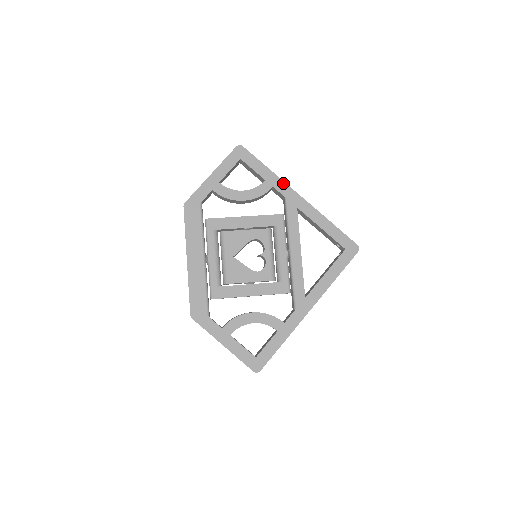
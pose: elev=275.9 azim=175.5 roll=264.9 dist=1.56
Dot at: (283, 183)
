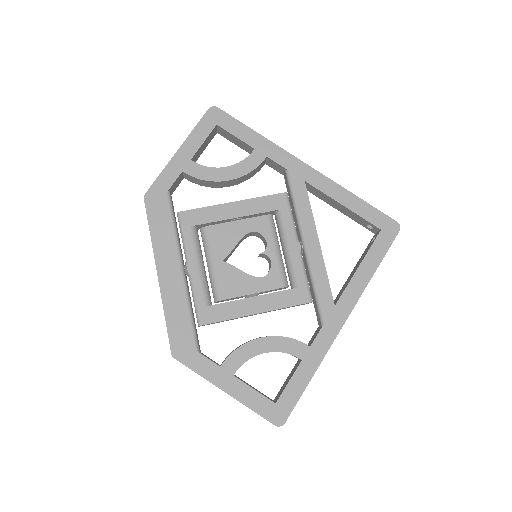
Dot at: (280, 150)
